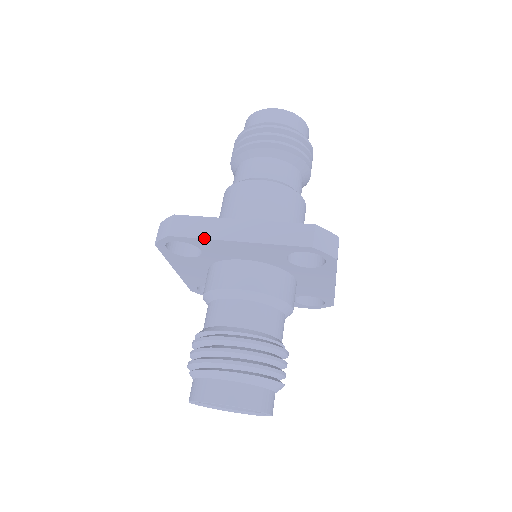
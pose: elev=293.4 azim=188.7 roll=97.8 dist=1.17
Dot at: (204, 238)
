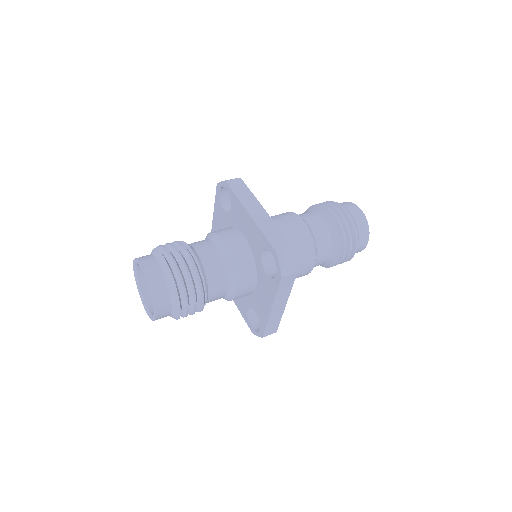
Dot at: (238, 197)
